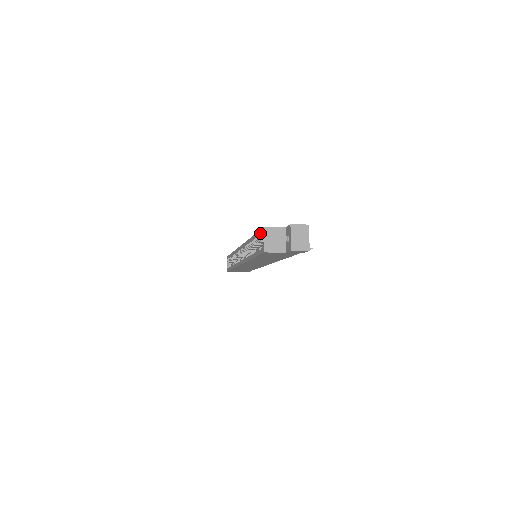
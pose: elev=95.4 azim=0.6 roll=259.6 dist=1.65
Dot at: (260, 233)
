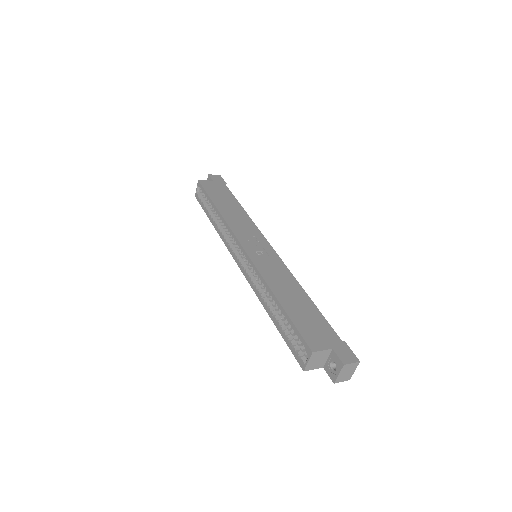
Dot at: (301, 340)
